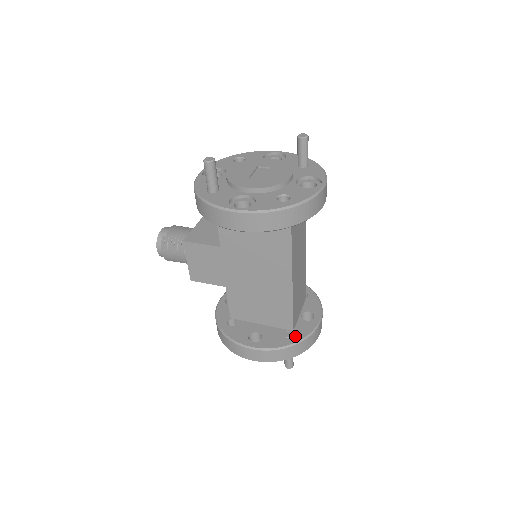
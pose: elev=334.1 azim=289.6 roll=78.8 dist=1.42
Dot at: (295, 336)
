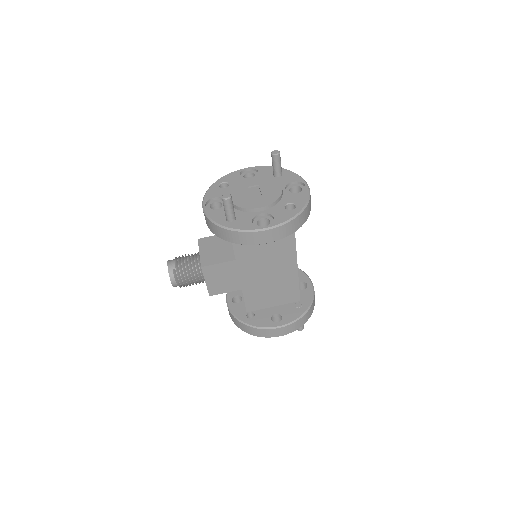
Dot at: (304, 304)
